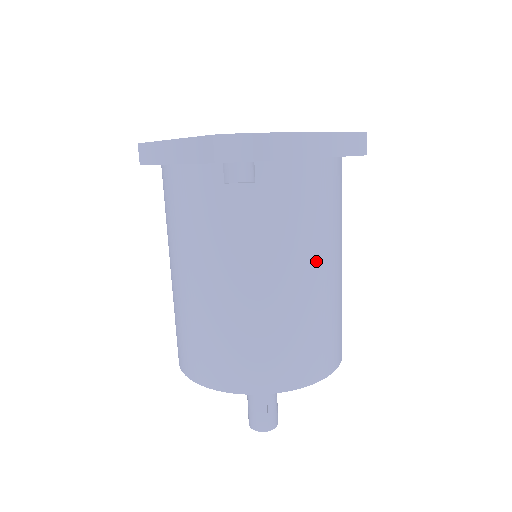
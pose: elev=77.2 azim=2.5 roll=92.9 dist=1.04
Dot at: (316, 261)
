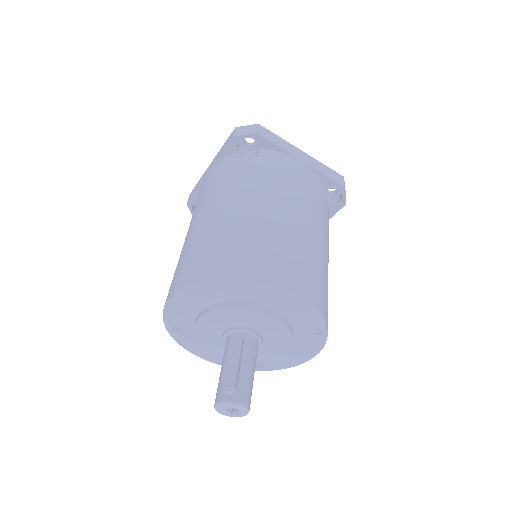
Dot at: (297, 208)
